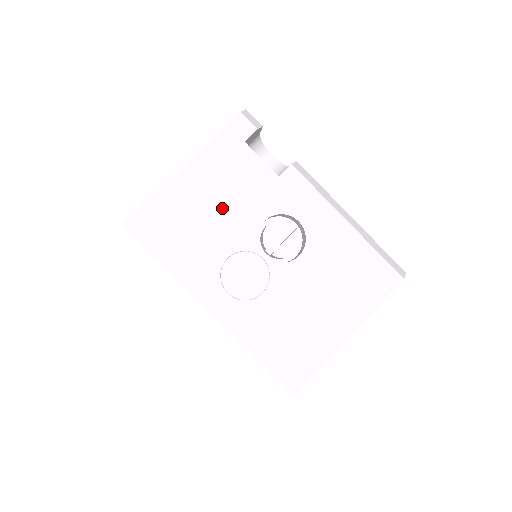
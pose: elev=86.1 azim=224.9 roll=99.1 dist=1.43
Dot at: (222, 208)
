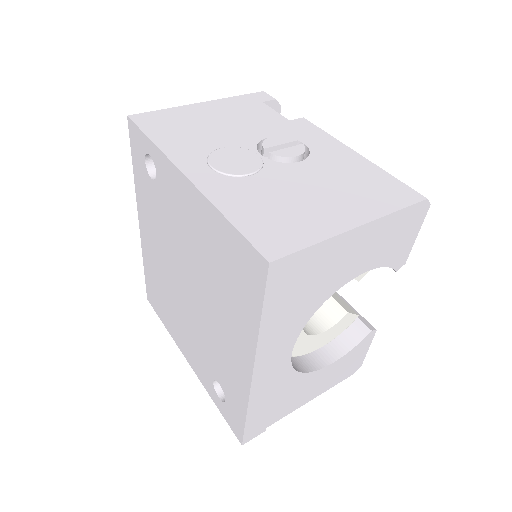
Dot at: (228, 125)
